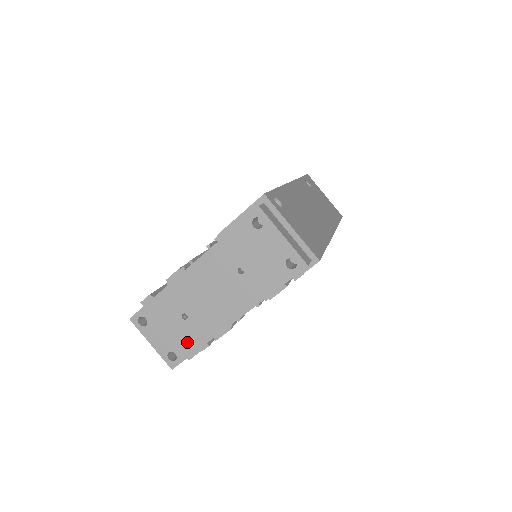
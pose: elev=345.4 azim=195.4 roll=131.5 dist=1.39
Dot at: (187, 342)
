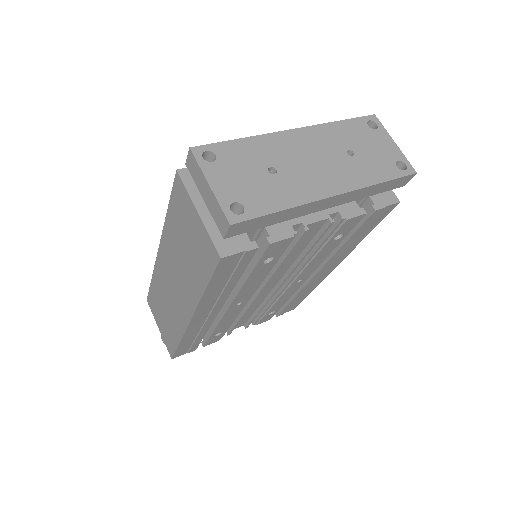
Dot at: (266, 198)
